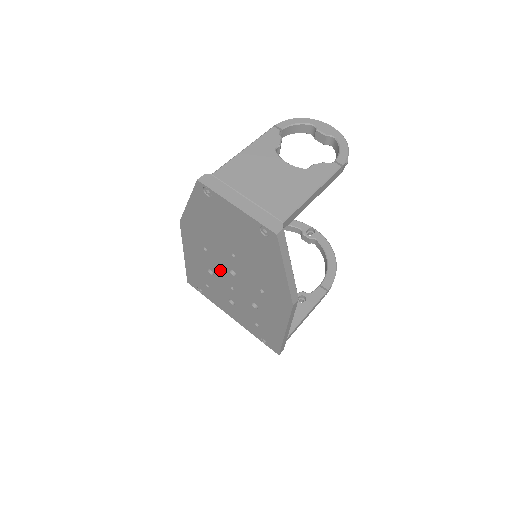
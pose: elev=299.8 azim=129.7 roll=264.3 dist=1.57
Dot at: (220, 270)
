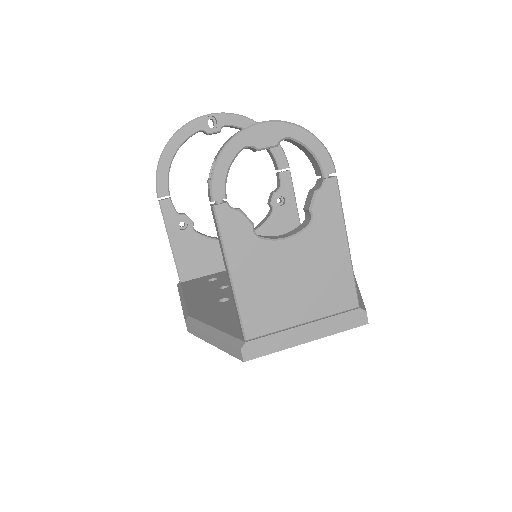
Dot at: occluded
